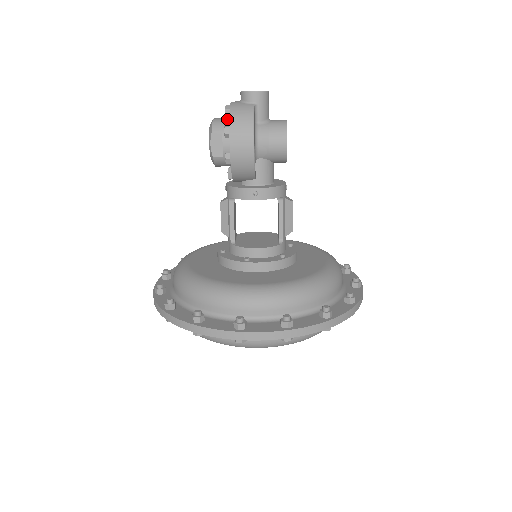
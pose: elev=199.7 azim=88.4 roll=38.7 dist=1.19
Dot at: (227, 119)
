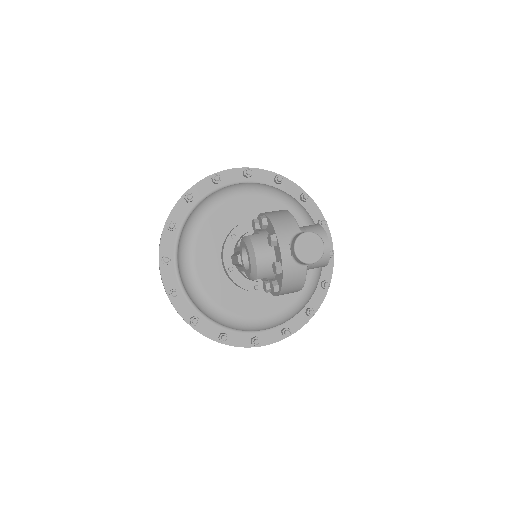
Dot at: (272, 262)
